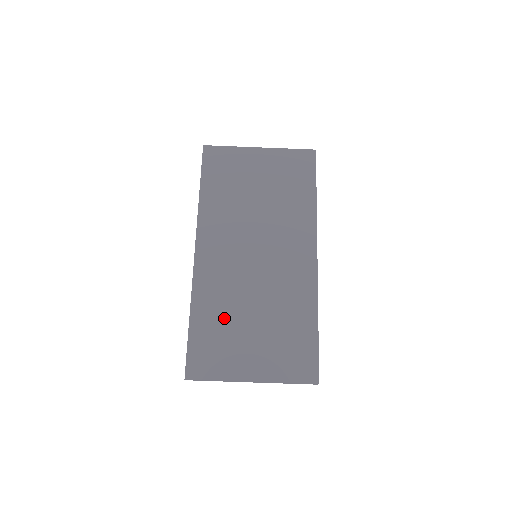
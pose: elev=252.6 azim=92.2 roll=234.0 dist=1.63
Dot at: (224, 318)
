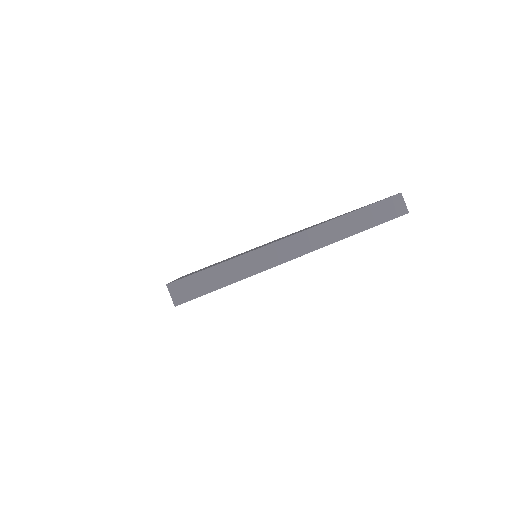
Dot at: occluded
